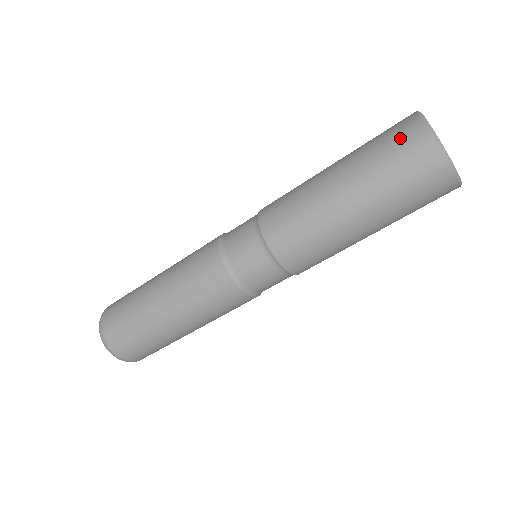
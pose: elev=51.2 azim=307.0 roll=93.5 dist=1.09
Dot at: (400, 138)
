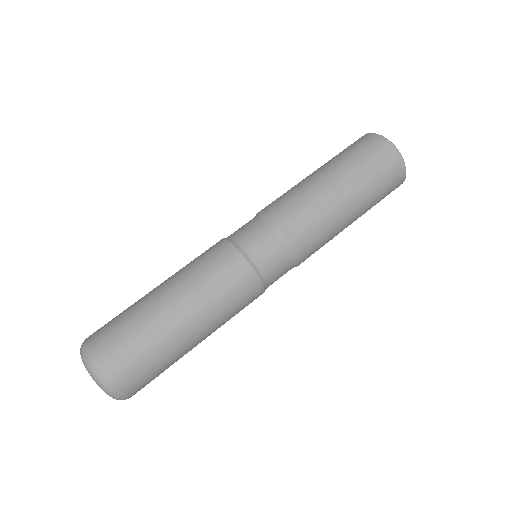
Dot at: (362, 143)
